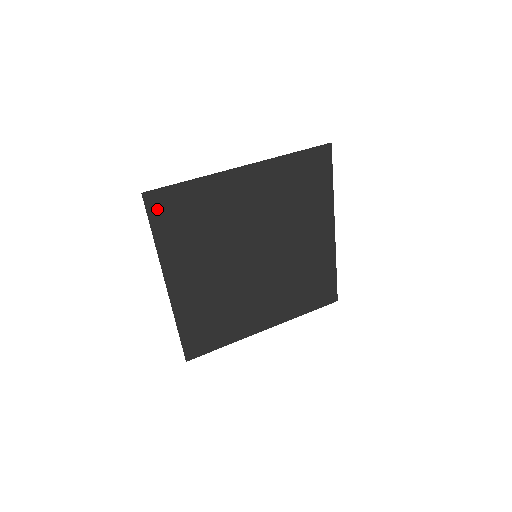
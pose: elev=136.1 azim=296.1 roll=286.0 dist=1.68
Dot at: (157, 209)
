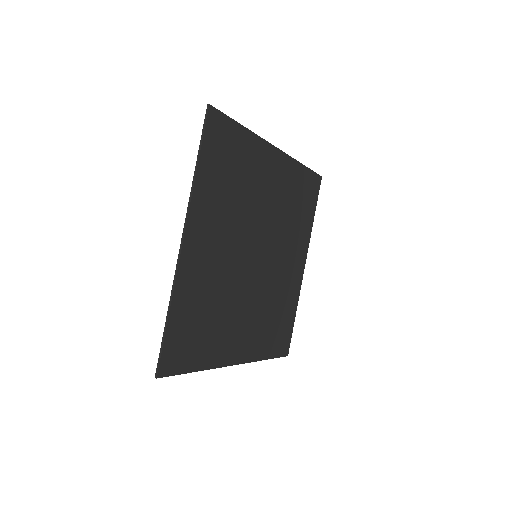
Dot at: (176, 363)
